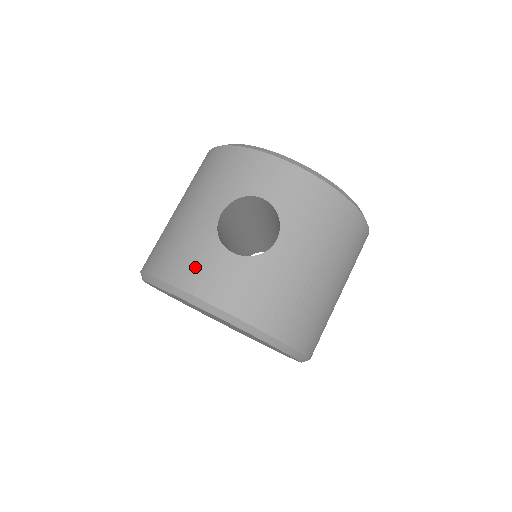
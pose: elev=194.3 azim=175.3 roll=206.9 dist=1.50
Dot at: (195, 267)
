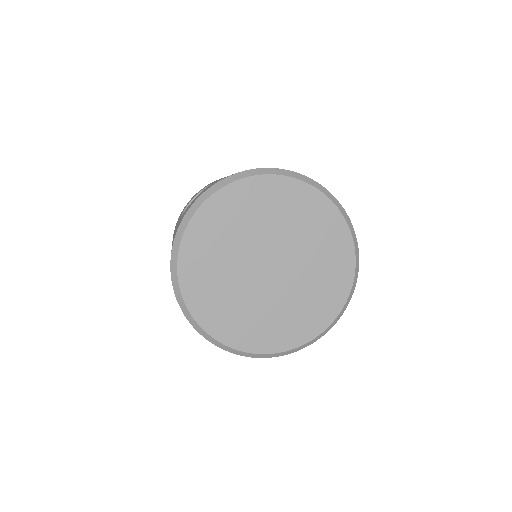
Dot at: occluded
